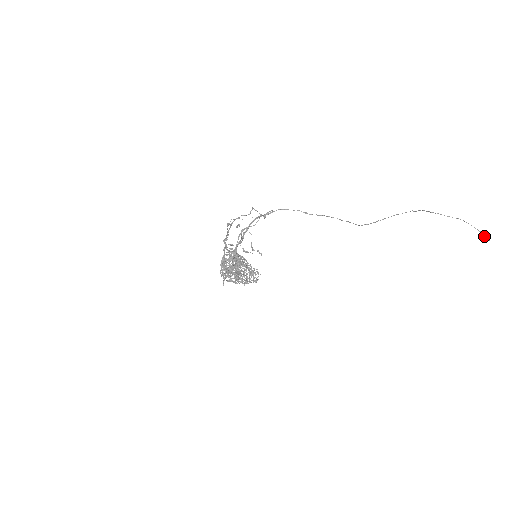
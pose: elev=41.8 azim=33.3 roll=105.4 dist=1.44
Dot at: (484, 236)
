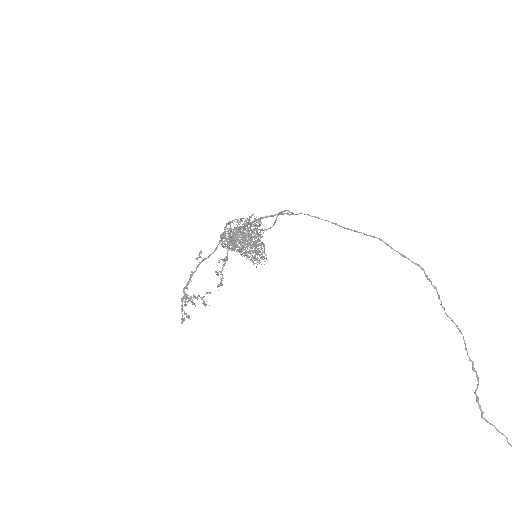
Dot at: out of frame
